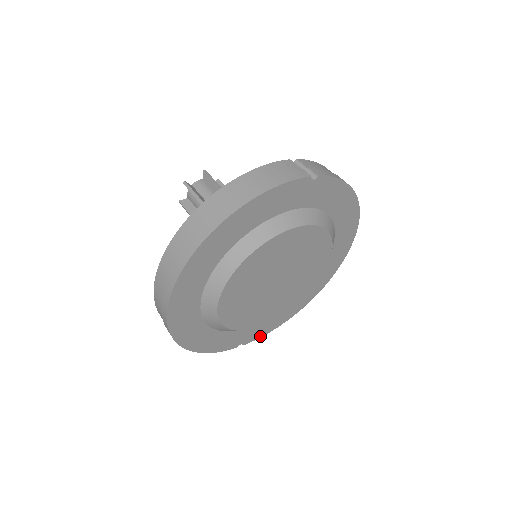
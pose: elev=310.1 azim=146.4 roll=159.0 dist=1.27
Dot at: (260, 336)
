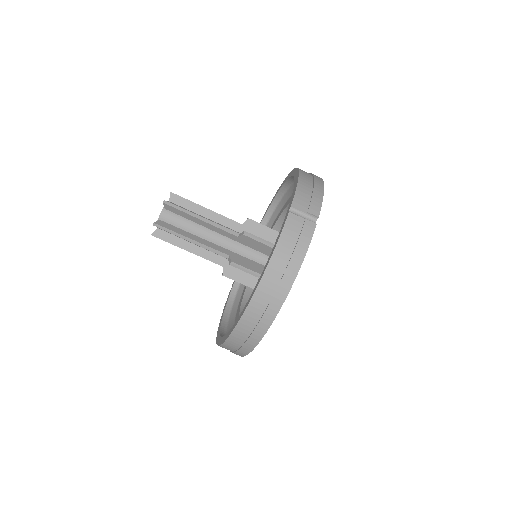
Dot at: occluded
